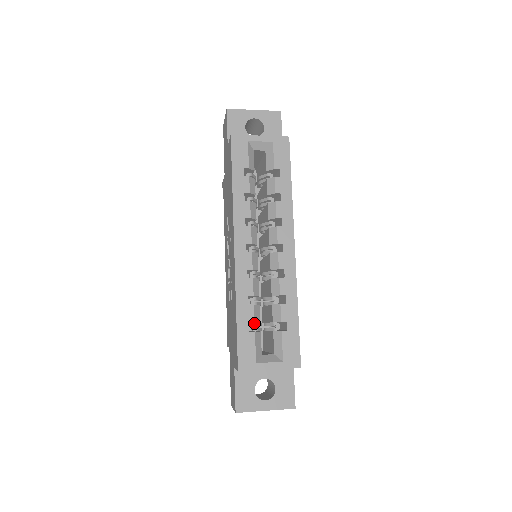
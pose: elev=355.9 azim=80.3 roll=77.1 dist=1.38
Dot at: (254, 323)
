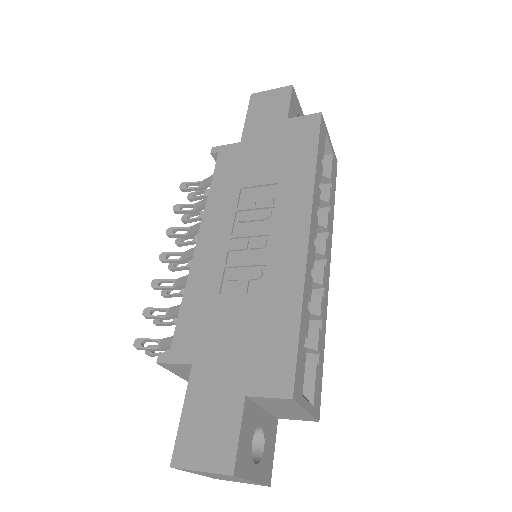
Dot at: occluded
